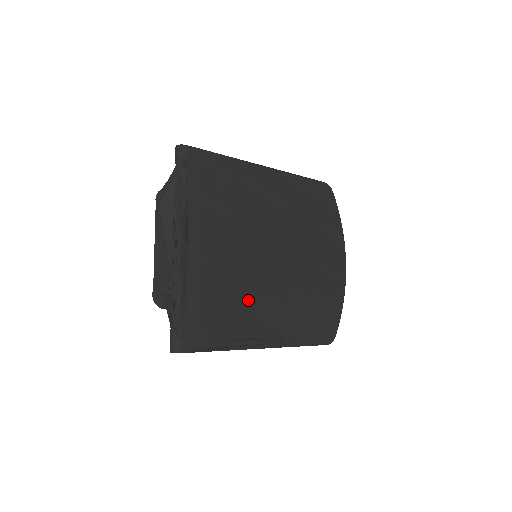
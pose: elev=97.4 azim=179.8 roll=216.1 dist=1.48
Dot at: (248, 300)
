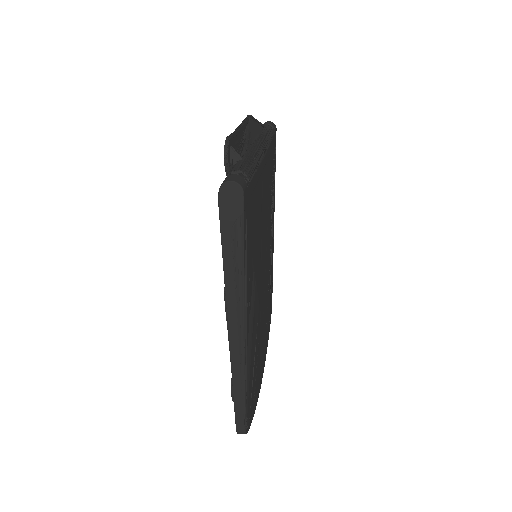
Dot at: (255, 266)
